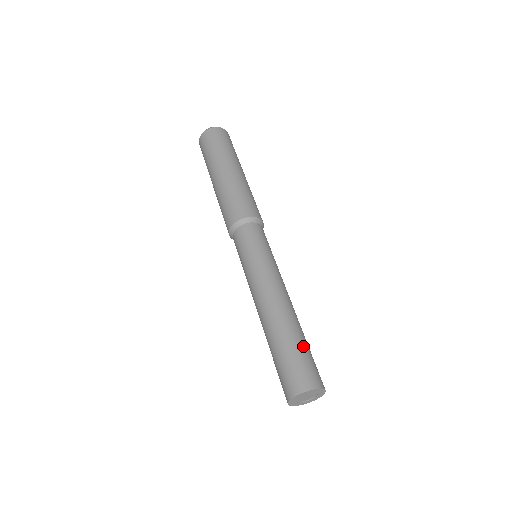
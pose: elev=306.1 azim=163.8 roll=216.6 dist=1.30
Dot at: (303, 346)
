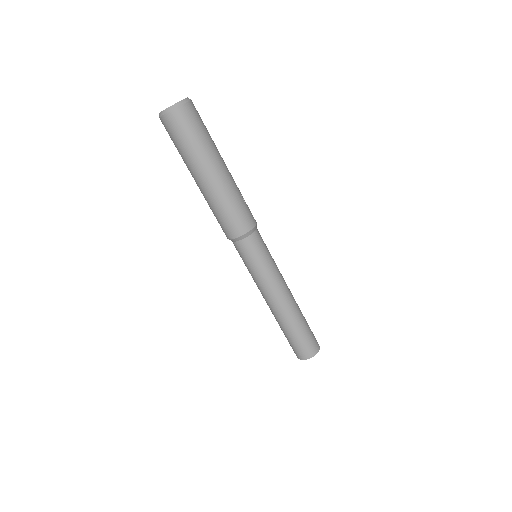
Dot at: (294, 336)
